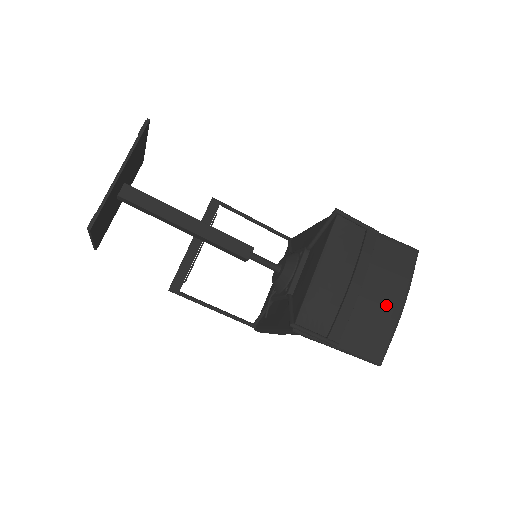
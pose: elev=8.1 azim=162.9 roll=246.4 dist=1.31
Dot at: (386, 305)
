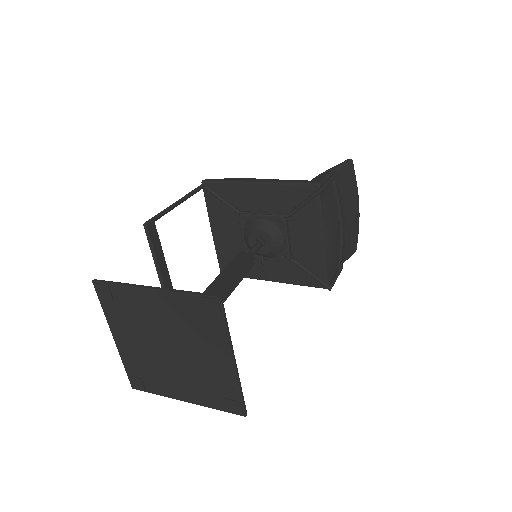
Dot at: (354, 218)
